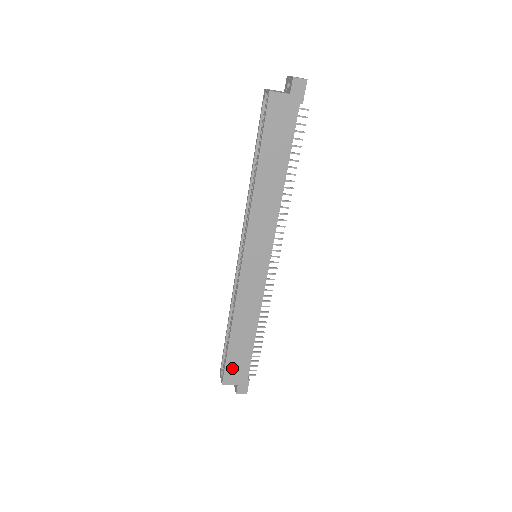
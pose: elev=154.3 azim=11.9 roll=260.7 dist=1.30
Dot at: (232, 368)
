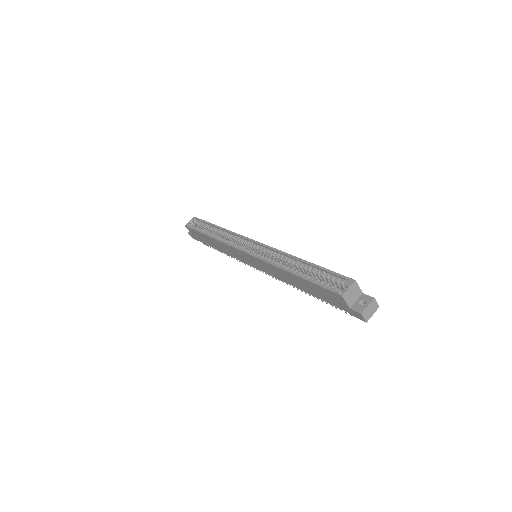
Dot at: (195, 233)
